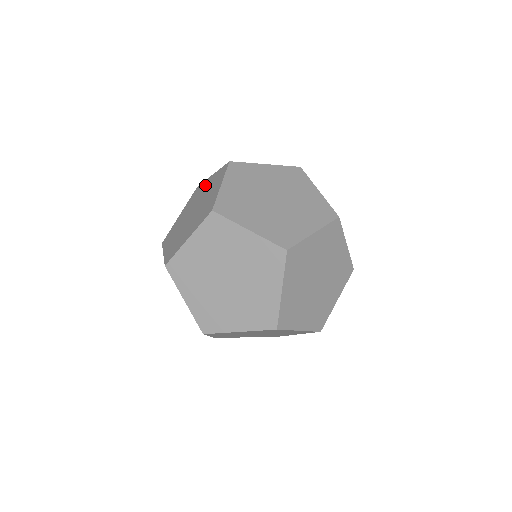
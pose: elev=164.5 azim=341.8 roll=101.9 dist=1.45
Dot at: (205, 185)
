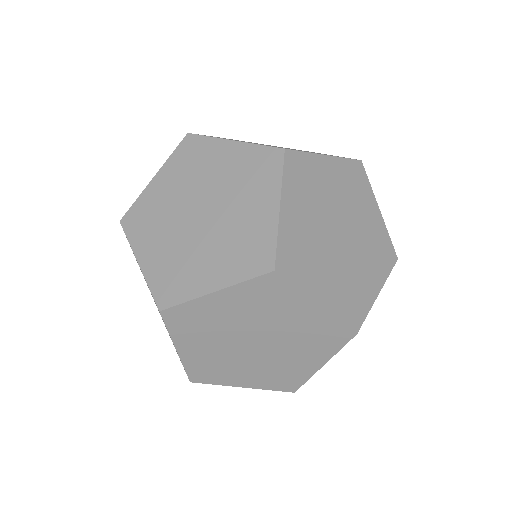
Dot at: (260, 200)
